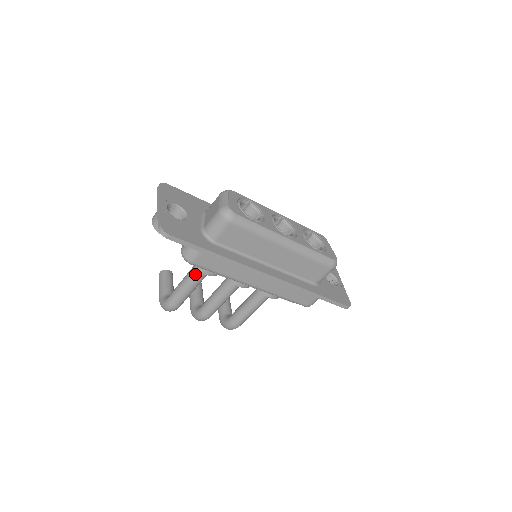
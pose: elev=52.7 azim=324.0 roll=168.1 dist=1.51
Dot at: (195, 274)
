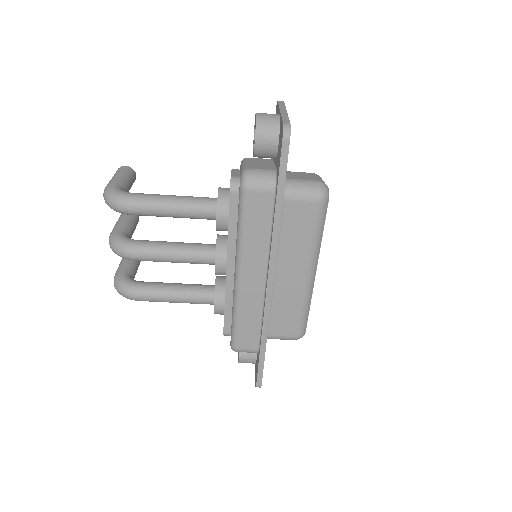
Dot at: (200, 205)
